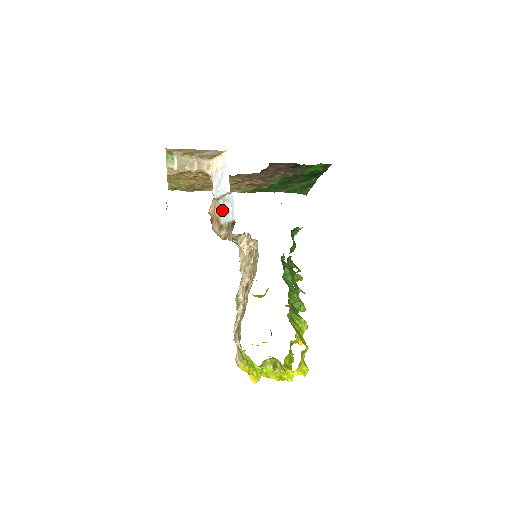
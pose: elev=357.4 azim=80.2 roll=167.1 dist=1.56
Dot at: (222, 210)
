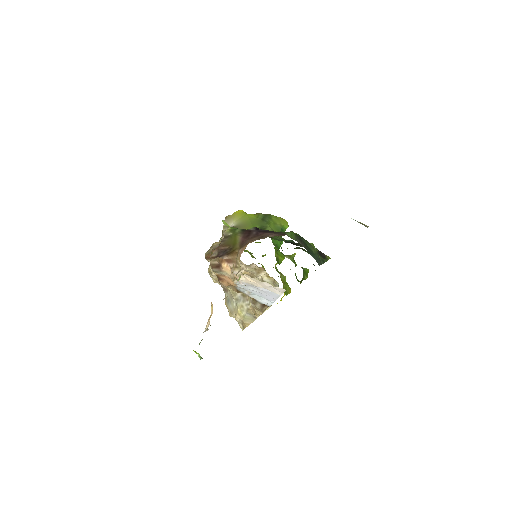
Dot at: (247, 291)
